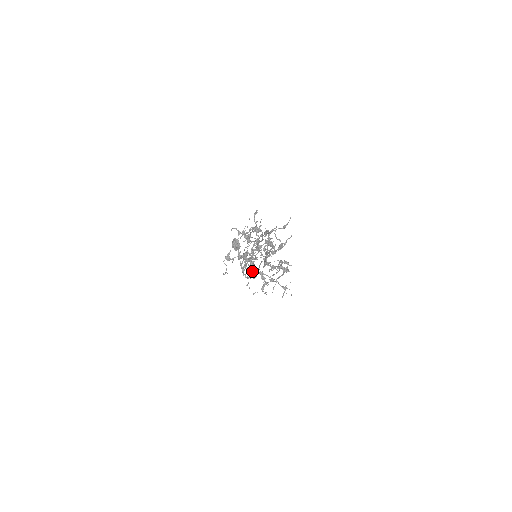
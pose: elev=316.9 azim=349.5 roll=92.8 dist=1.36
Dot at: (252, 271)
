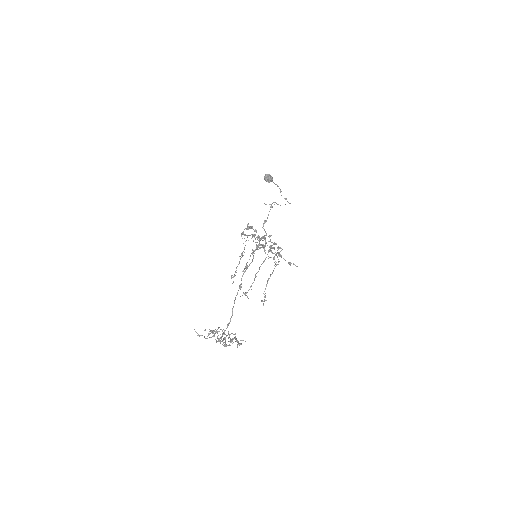
Dot at: (263, 248)
